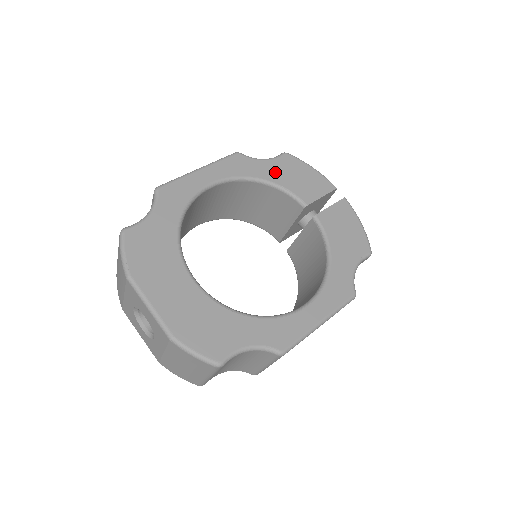
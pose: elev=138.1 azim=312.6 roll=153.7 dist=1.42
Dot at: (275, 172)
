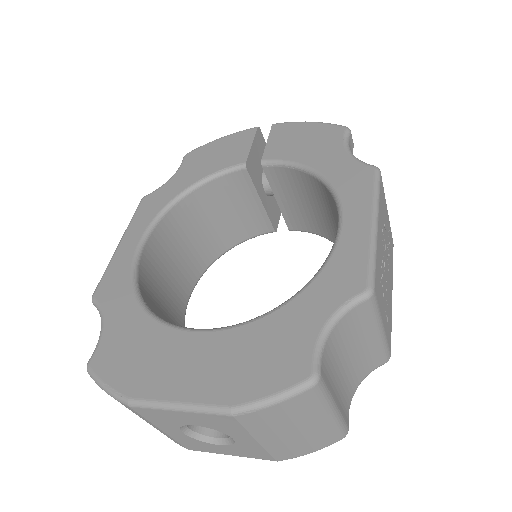
Dot at: (190, 175)
